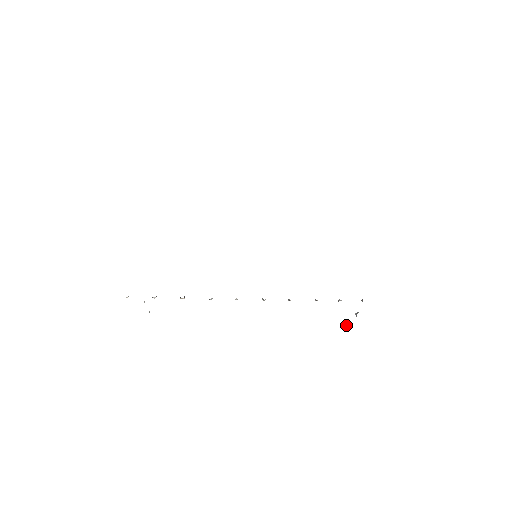
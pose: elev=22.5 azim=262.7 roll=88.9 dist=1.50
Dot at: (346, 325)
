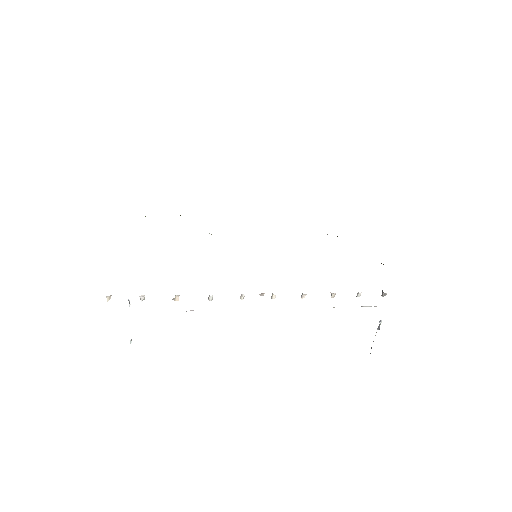
Dot at: (370, 353)
